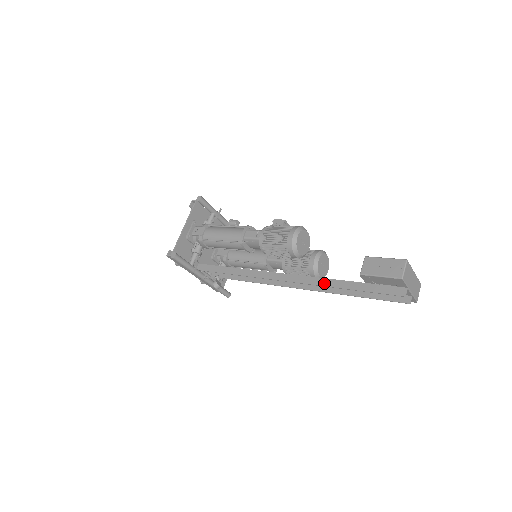
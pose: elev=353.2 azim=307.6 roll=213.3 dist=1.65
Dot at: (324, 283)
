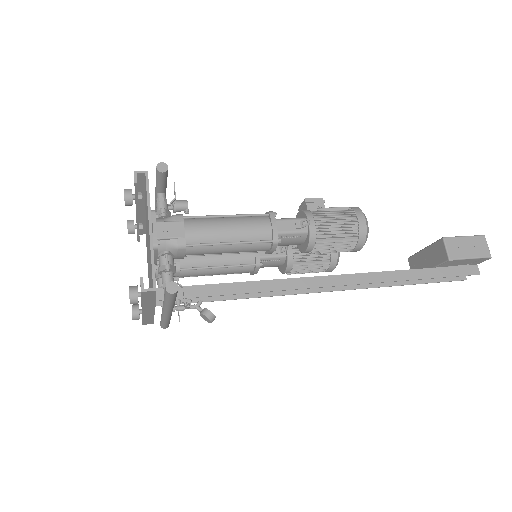
Dot at: (391, 277)
